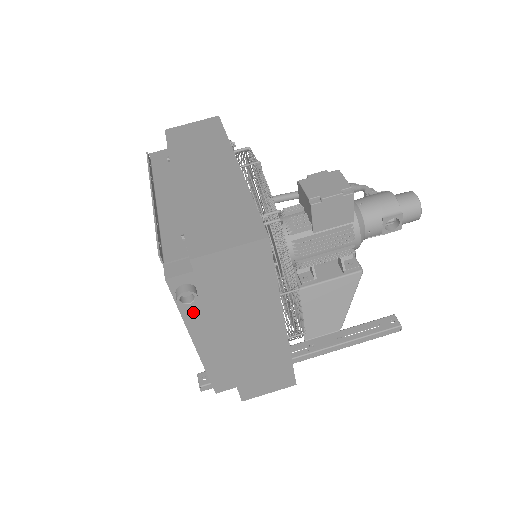
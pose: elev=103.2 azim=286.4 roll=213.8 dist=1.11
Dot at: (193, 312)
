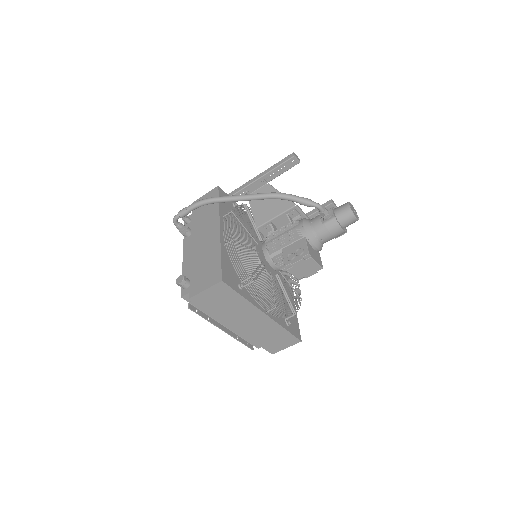
Dot at: occluded
